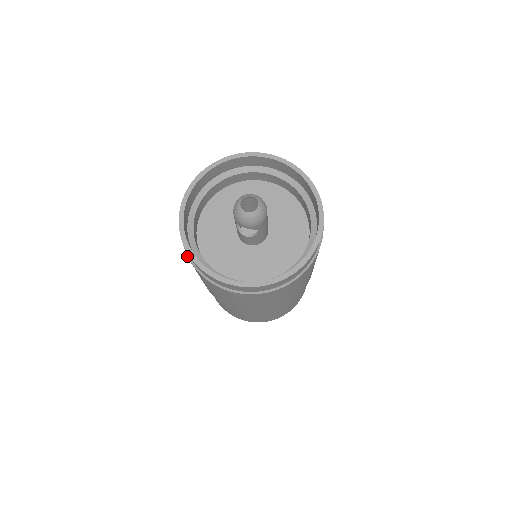
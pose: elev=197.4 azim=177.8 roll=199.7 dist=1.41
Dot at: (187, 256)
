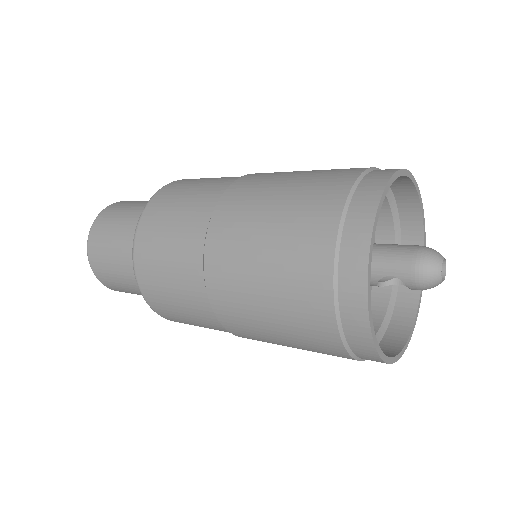
Dot at: (337, 321)
